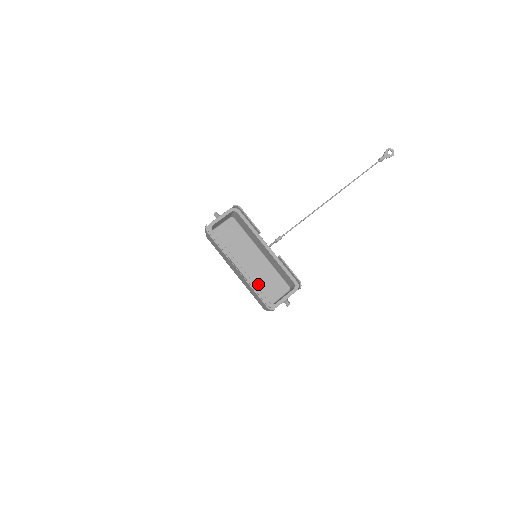
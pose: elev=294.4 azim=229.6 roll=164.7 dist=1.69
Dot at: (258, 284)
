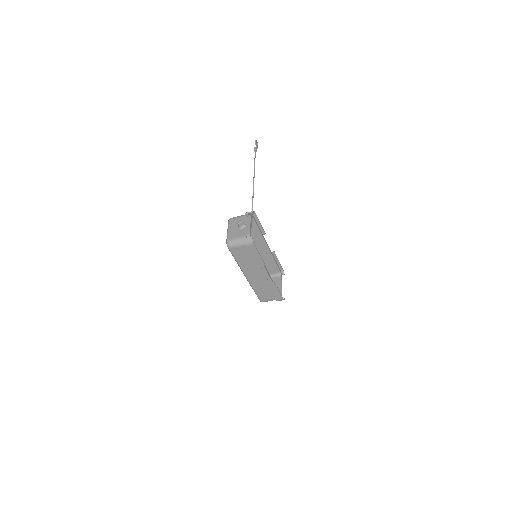
Dot at: occluded
